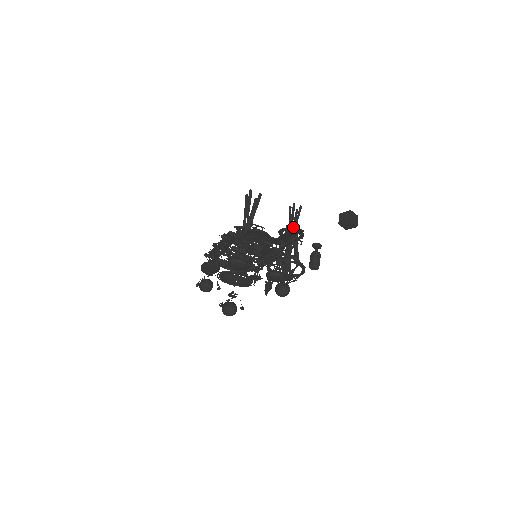
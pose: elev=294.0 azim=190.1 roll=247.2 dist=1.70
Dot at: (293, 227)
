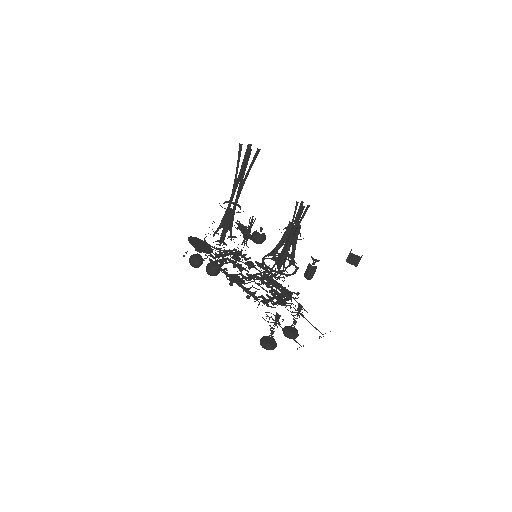
Dot at: (297, 230)
